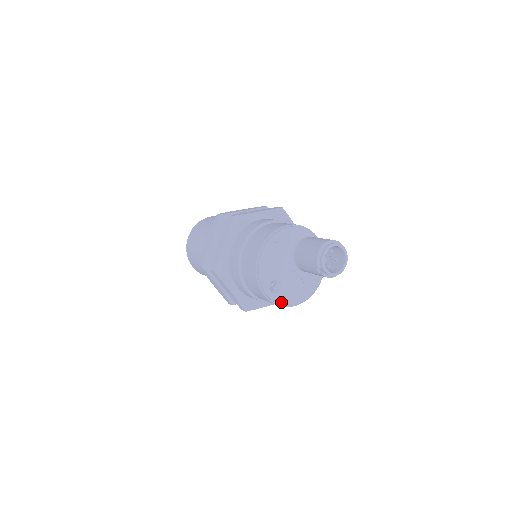
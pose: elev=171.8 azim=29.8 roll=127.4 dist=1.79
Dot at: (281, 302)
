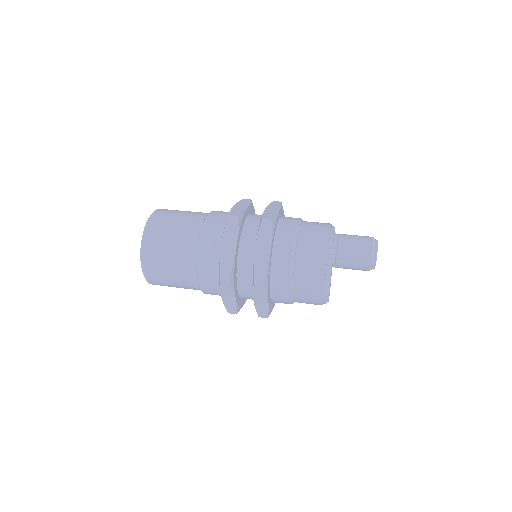
Dot at: occluded
